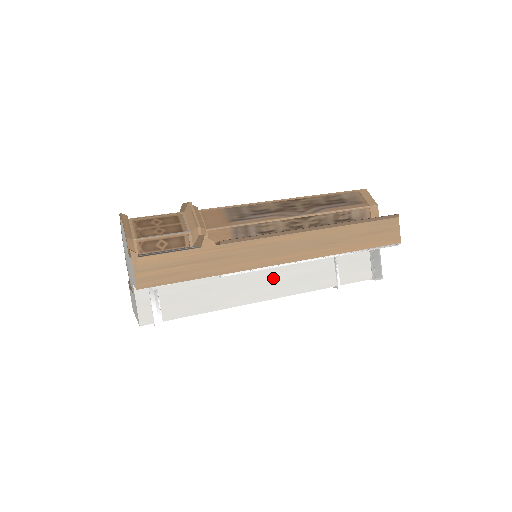
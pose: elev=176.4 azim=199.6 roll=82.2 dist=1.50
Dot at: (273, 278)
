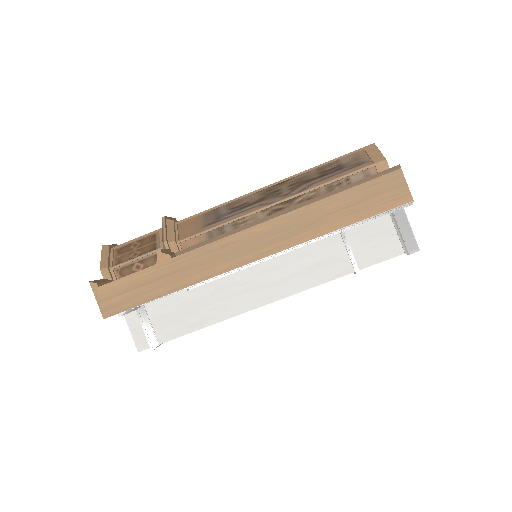
Dot at: (269, 278)
